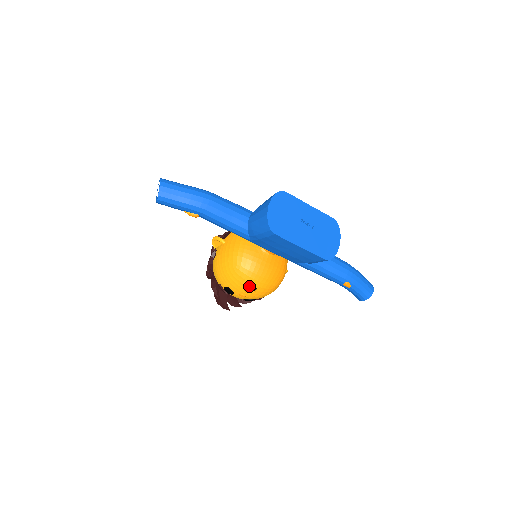
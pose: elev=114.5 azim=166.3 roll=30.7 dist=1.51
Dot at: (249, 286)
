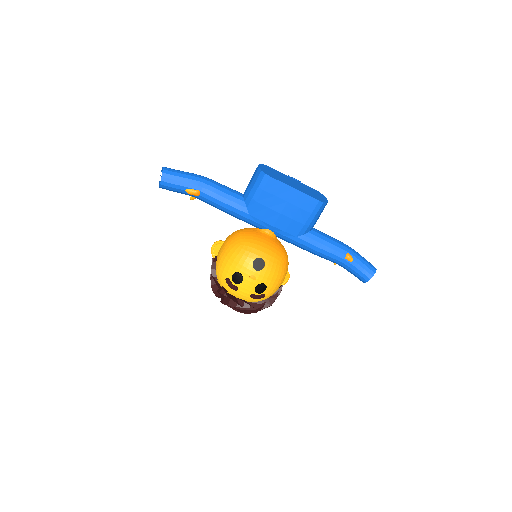
Dot at: (257, 262)
